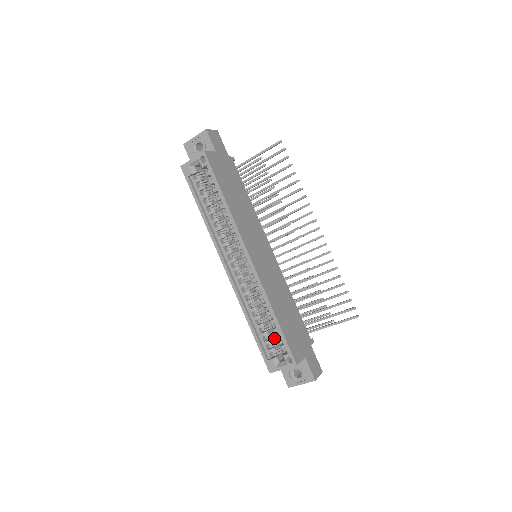
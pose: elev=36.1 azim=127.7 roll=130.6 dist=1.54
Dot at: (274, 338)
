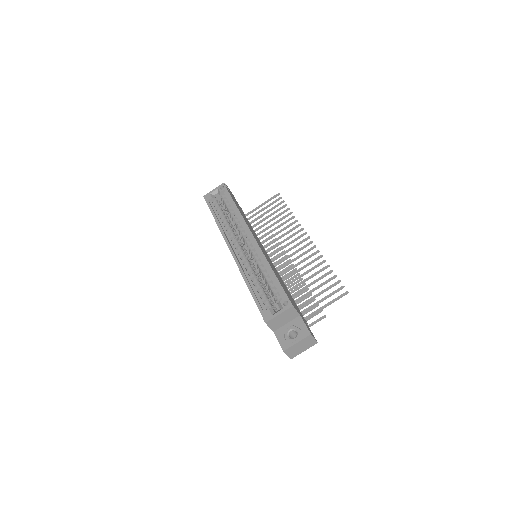
Dot at: (270, 301)
